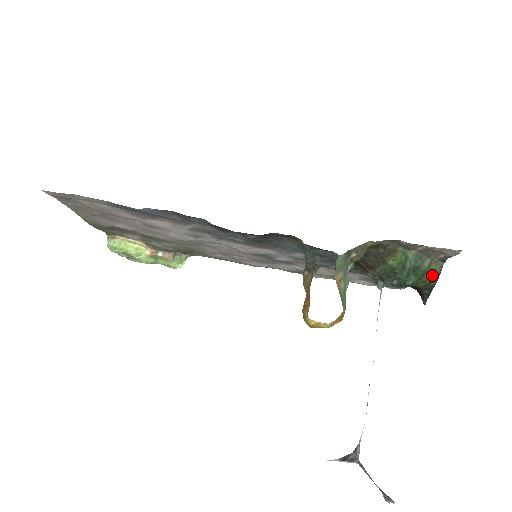
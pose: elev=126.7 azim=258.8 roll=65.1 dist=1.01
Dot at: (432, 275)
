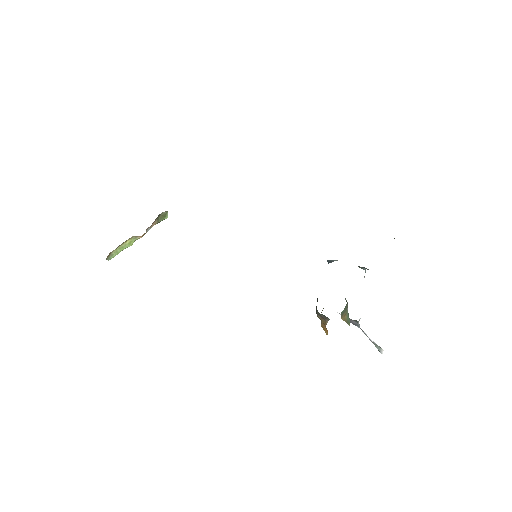
Dot at: occluded
